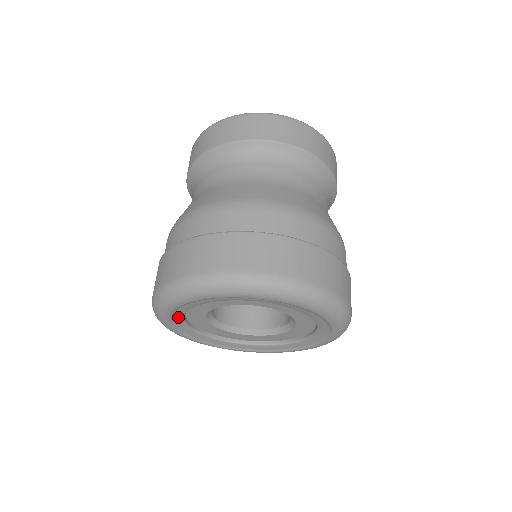
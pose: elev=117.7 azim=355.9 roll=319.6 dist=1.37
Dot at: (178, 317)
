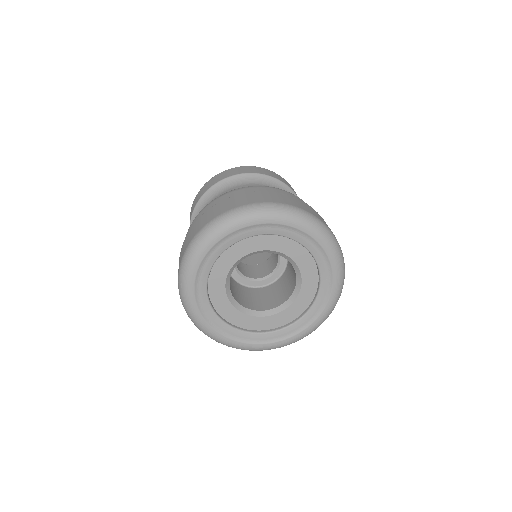
Dot at: (212, 258)
